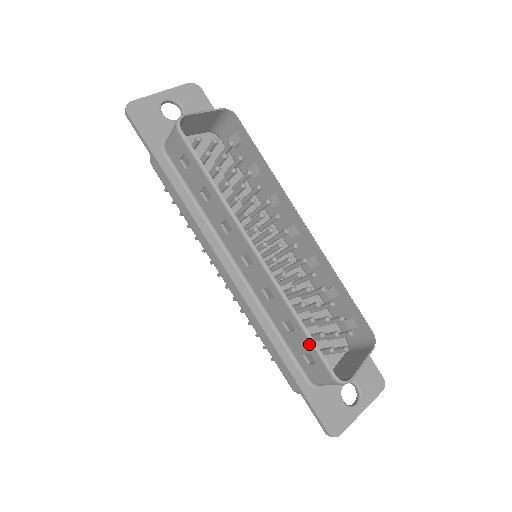
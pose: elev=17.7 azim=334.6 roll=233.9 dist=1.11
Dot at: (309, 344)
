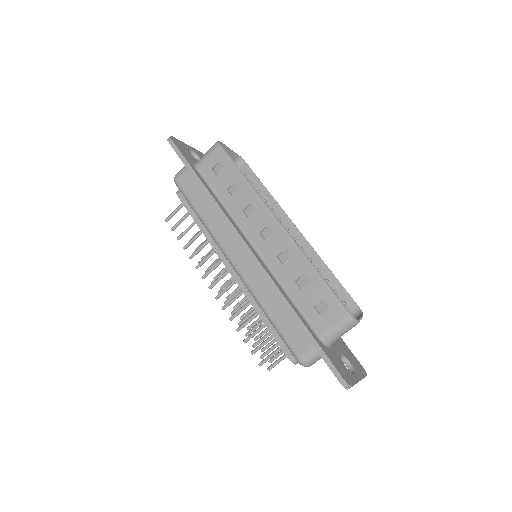
Dot at: (324, 288)
